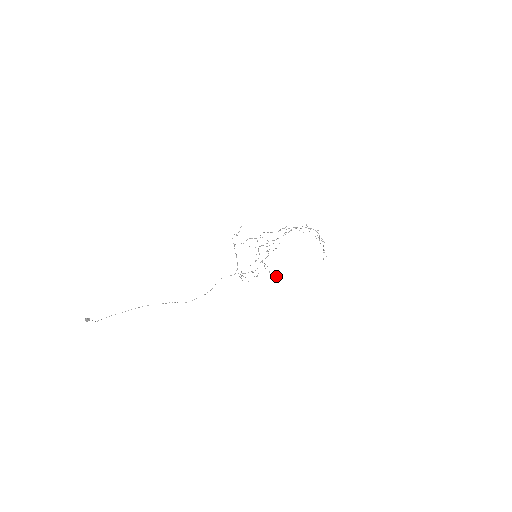
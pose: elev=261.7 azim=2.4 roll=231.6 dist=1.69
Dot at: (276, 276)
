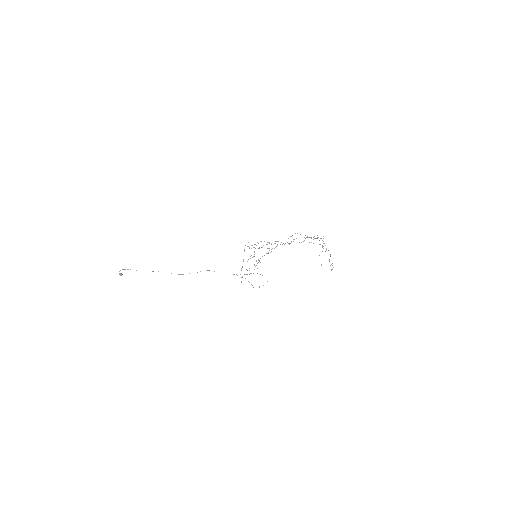
Dot at: occluded
